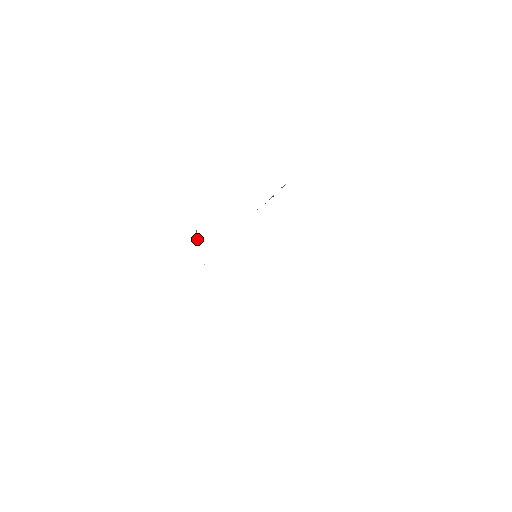
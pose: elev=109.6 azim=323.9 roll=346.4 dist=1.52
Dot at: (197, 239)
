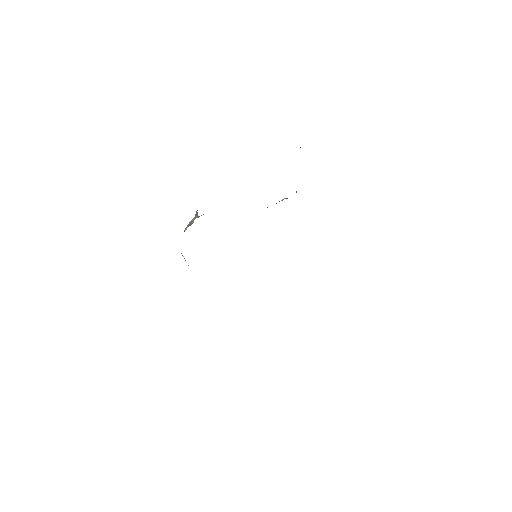
Dot at: (191, 223)
